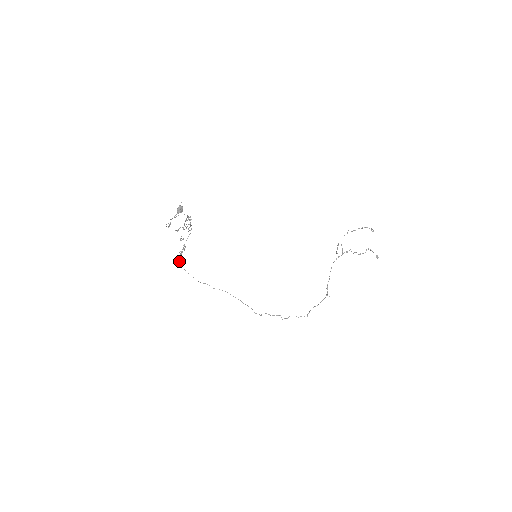
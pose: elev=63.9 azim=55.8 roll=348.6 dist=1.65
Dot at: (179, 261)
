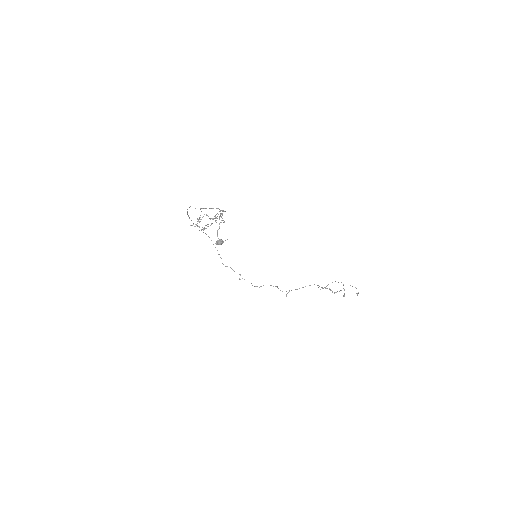
Dot at: (187, 209)
